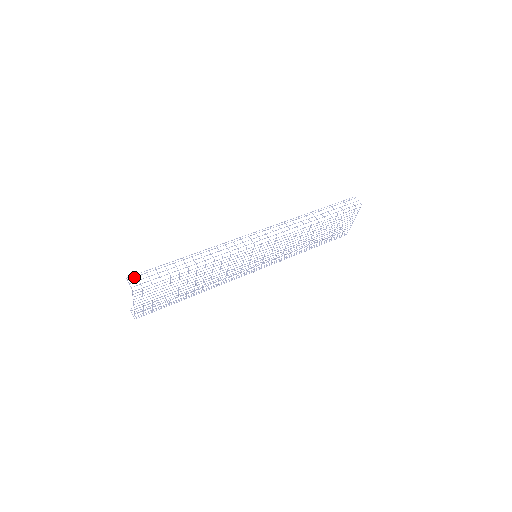
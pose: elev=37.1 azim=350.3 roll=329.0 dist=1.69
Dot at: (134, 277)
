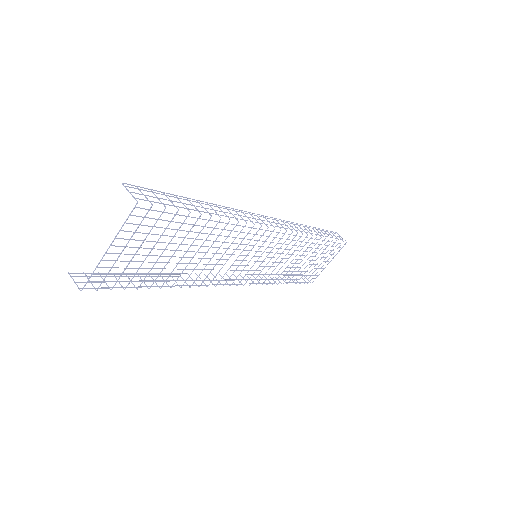
Dot at: (136, 188)
